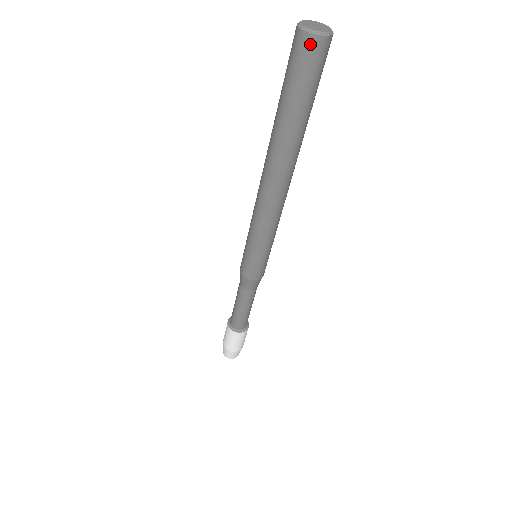
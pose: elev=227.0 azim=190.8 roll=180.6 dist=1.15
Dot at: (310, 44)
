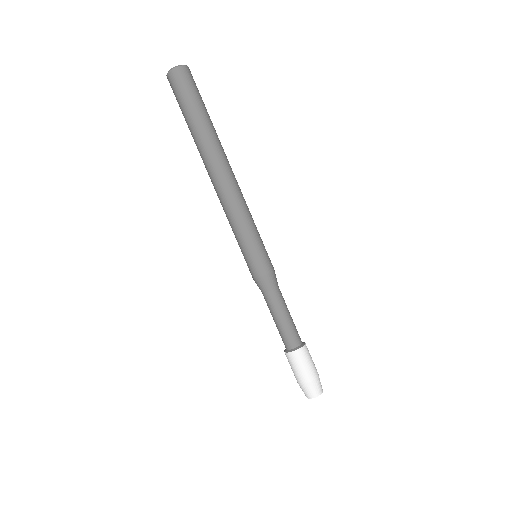
Dot at: (170, 79)
